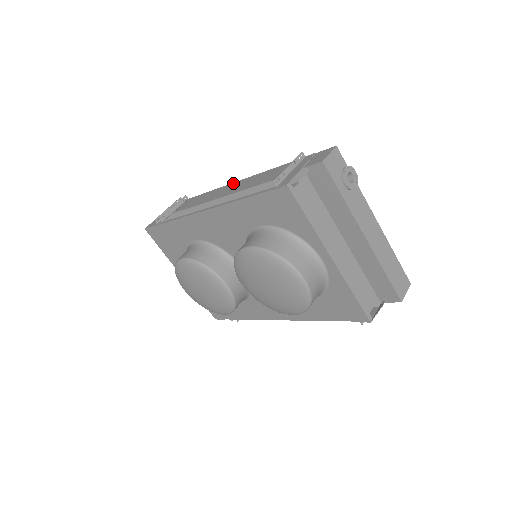
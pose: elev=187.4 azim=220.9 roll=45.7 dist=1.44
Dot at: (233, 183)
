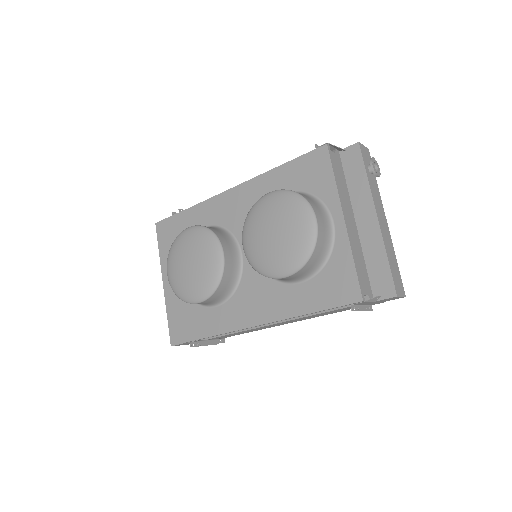
Dot at: occluded
